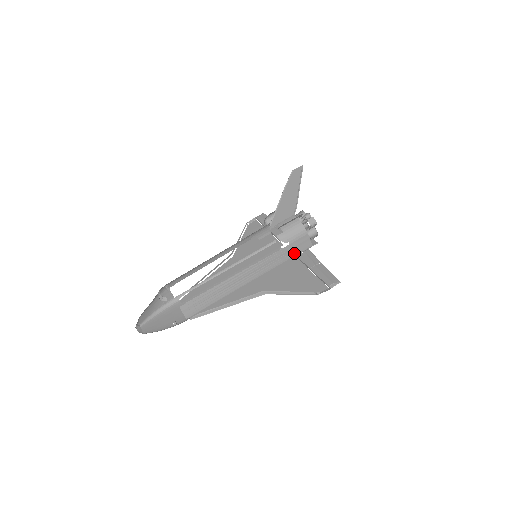
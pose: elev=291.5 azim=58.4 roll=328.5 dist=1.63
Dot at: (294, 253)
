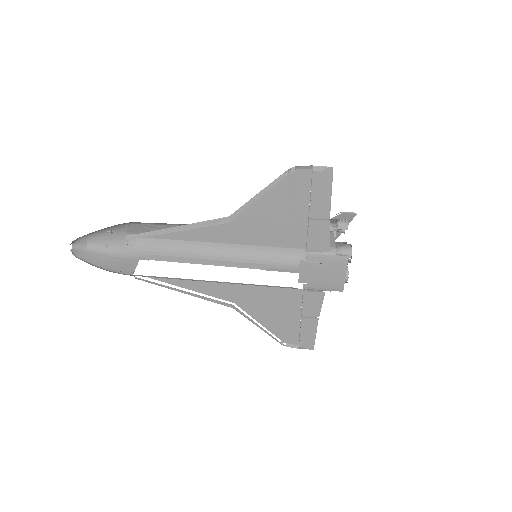
Dot at: occluded
